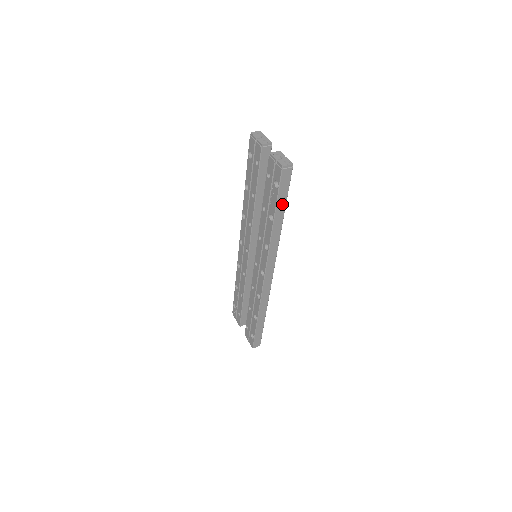
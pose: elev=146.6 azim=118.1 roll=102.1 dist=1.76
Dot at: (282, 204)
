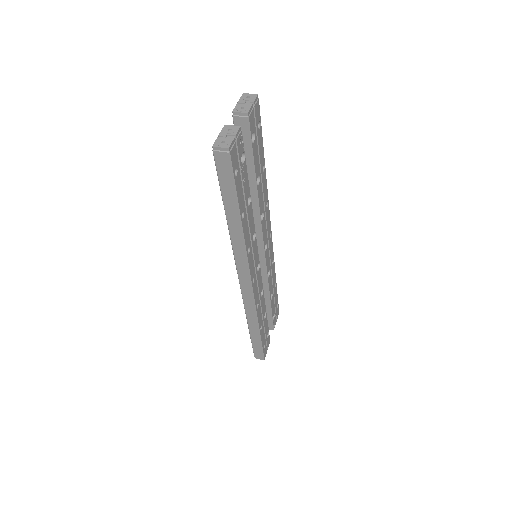
Dot at: (231, 200)
